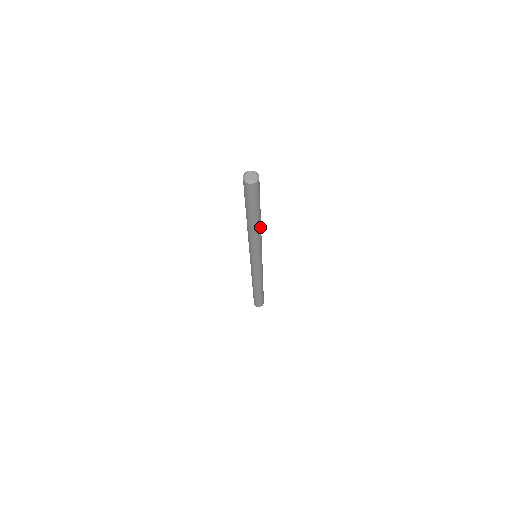
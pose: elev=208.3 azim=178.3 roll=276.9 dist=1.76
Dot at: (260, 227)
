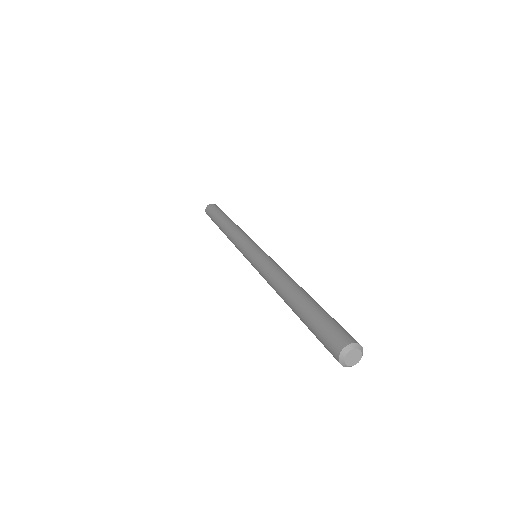
Dot at: occluded
